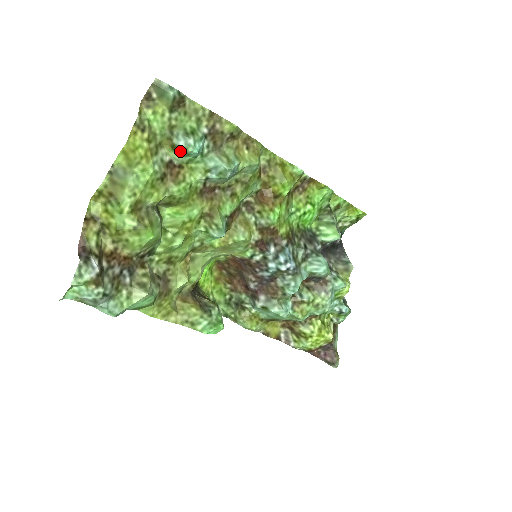
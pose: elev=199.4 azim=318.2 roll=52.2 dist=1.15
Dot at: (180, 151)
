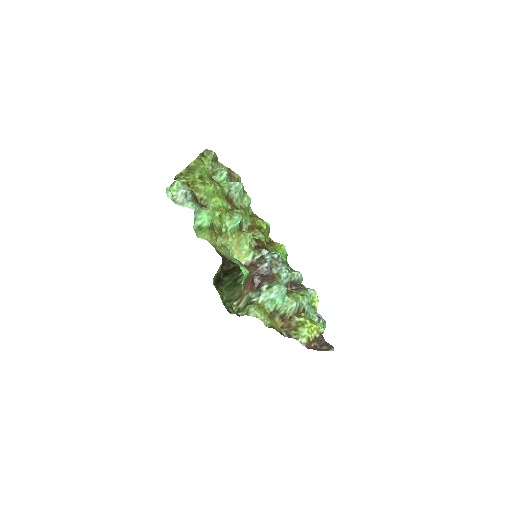
Dot at: (218, 172)
